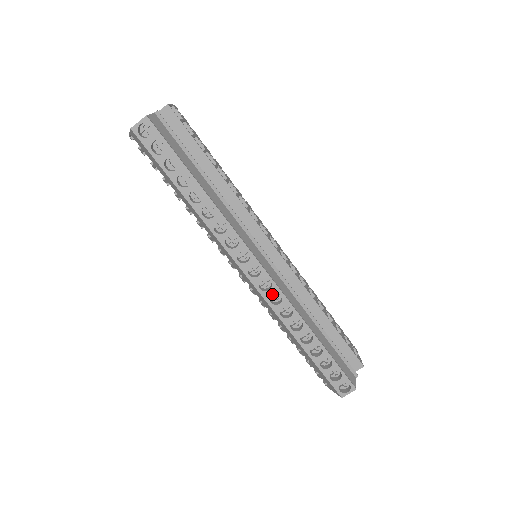
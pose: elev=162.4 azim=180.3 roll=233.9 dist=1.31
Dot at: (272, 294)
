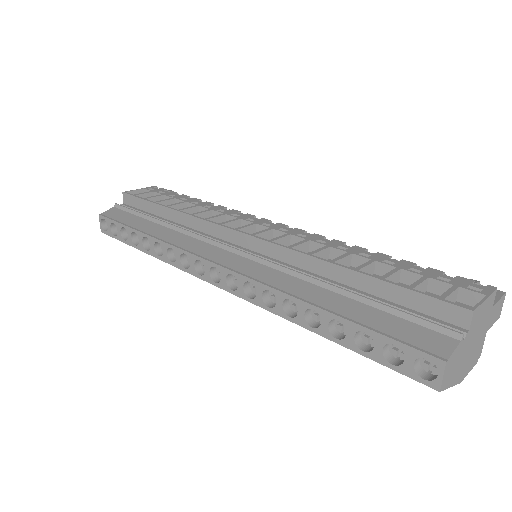
Dot at: (252, 287)
